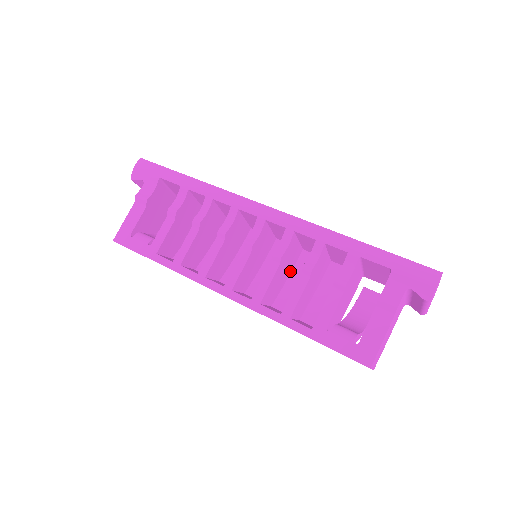
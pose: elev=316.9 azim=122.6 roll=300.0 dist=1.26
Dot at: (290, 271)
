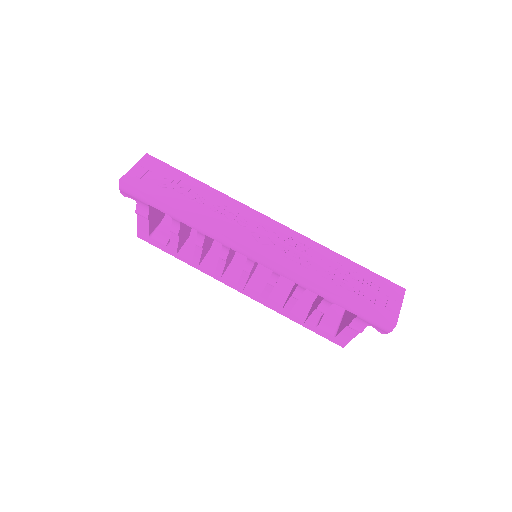
Dot at: occluded
